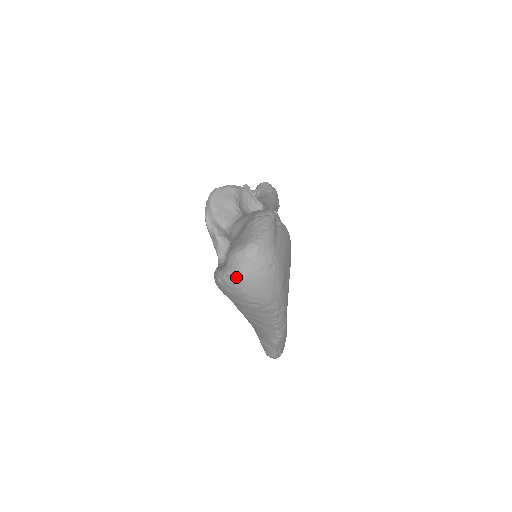
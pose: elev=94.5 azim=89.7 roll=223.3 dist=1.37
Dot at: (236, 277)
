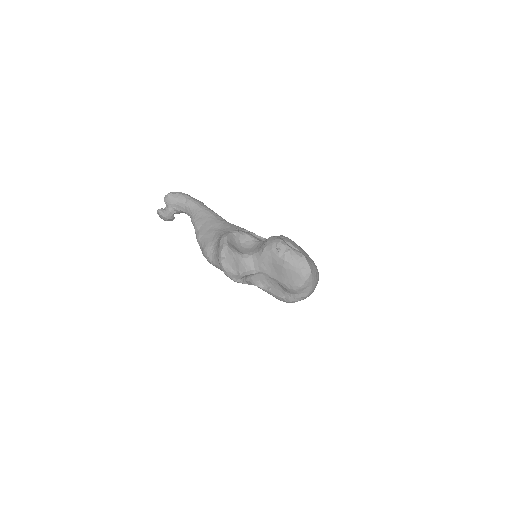
Dot at: (309, 294)
